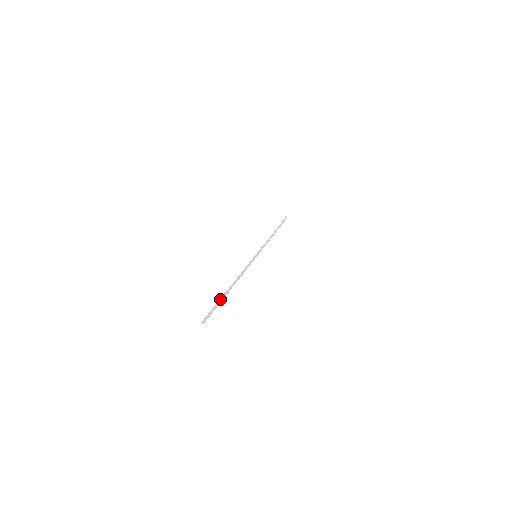
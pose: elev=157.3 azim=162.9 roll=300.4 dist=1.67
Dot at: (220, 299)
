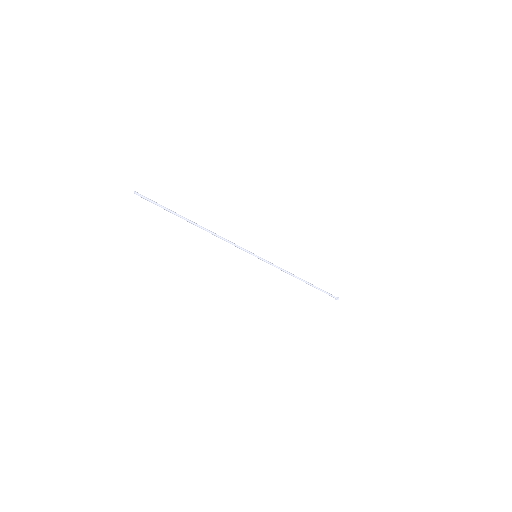
Dot at: (173, 213)
